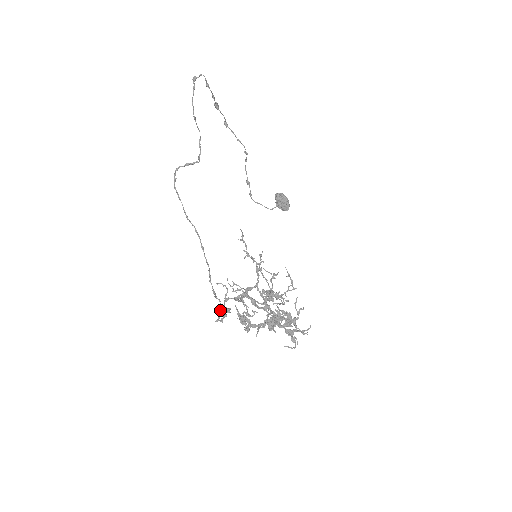
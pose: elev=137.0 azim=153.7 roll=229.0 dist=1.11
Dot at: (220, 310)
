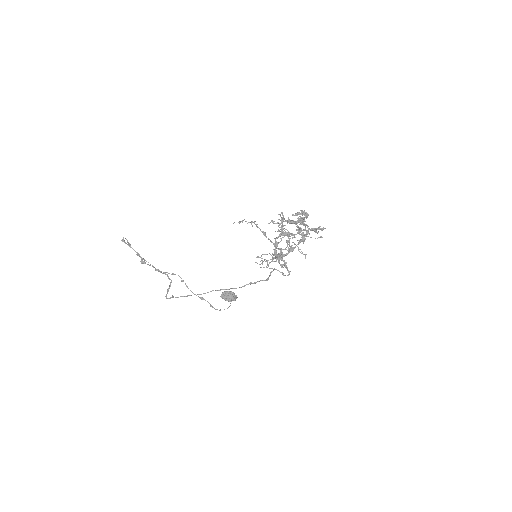
Dot at: (280, 259)
